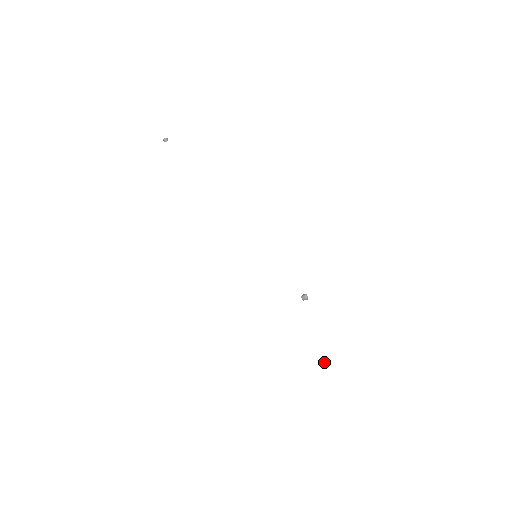
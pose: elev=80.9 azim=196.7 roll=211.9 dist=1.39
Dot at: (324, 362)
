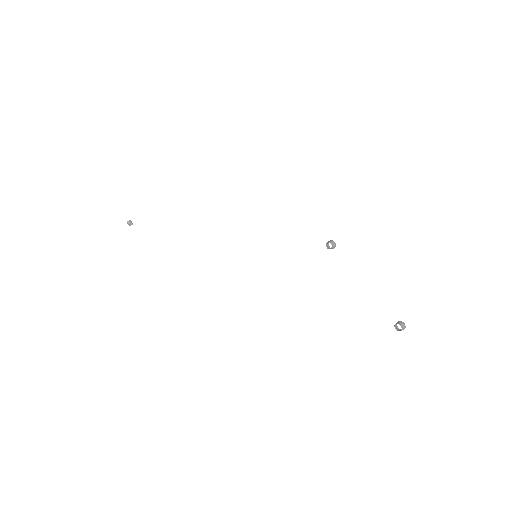
Dot at: (398, 322)
